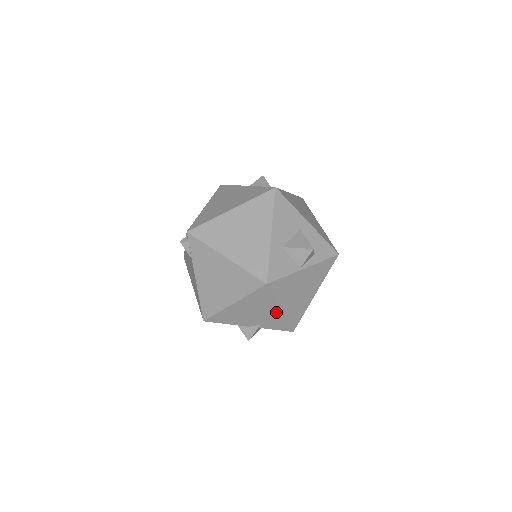
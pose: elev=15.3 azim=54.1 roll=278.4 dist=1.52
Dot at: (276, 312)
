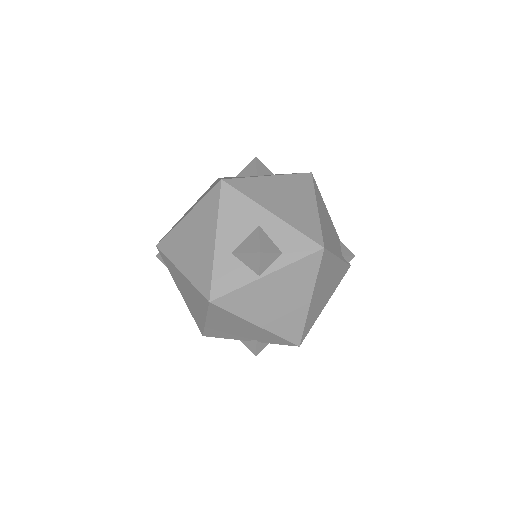
Dot at: (255, 328)
